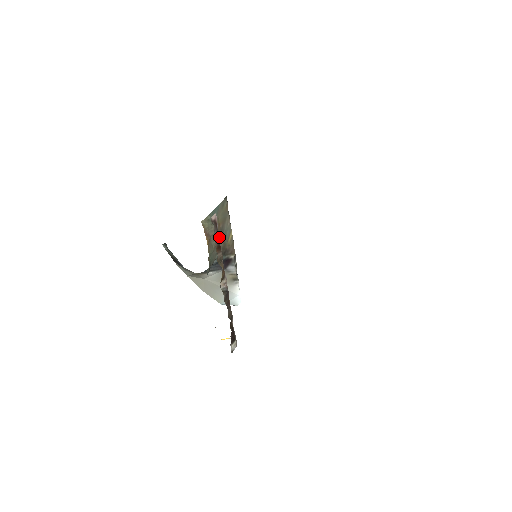
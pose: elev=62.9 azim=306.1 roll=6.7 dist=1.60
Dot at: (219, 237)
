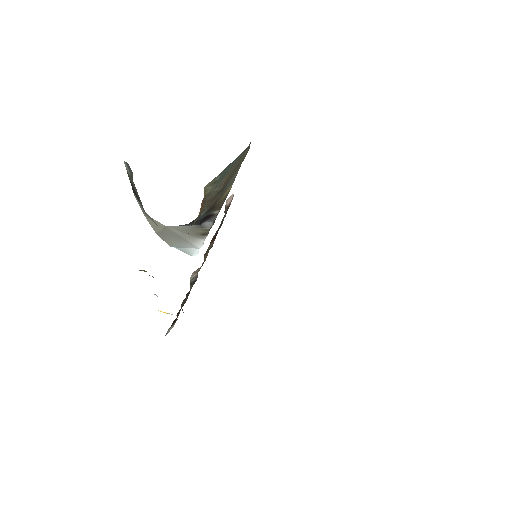
Dot at: (222, 223)
